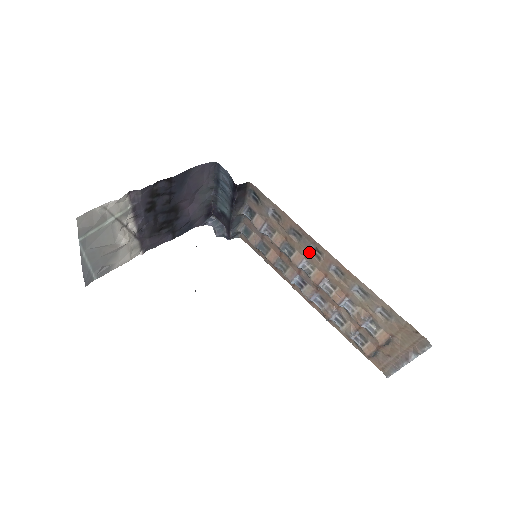
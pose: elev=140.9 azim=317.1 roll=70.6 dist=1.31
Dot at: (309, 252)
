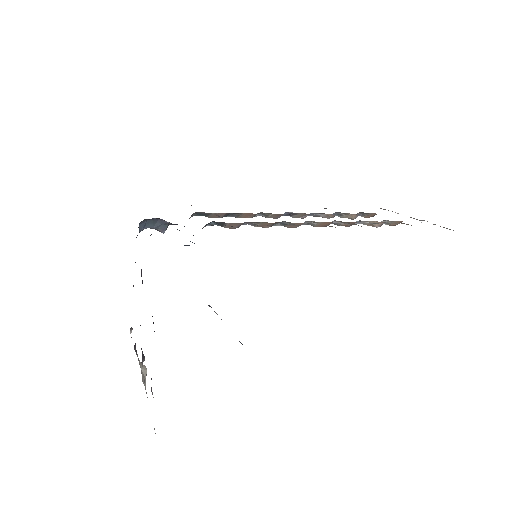
Dot at: occluded
